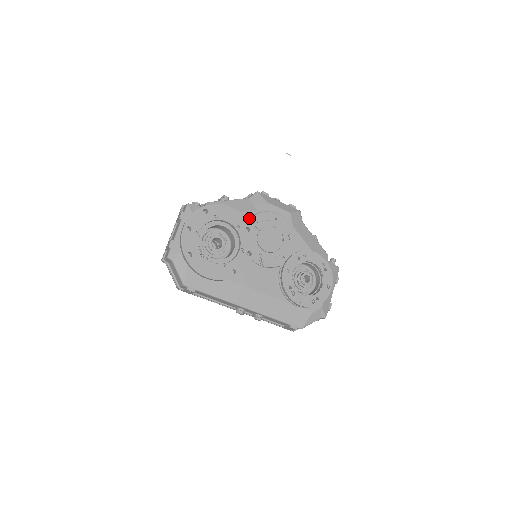
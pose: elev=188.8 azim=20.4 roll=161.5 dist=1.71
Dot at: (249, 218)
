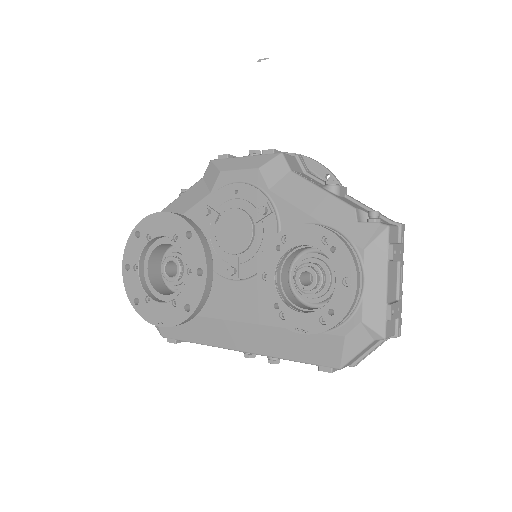
Dot at: occluded
